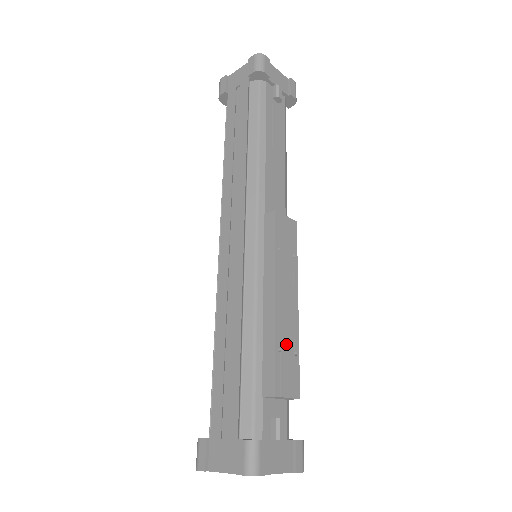
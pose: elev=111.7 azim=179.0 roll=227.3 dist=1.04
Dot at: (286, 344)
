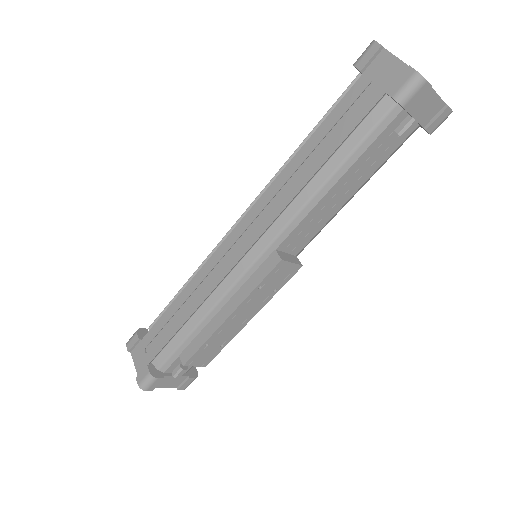
Dot at: (216, 342)
